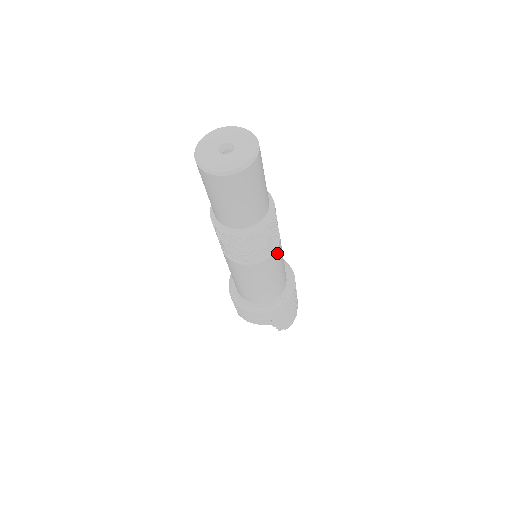
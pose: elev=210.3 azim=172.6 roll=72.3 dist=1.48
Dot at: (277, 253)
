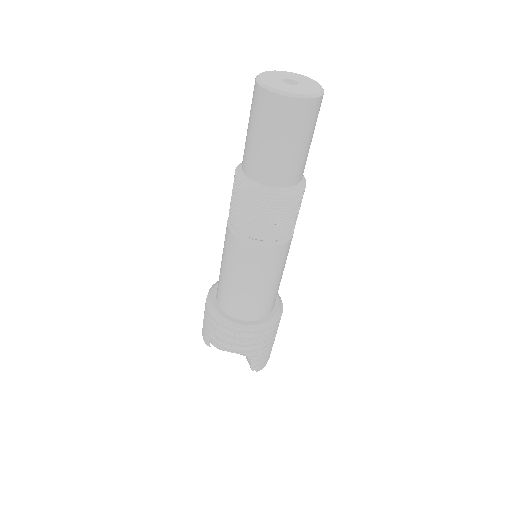
Dot at: (289, 245)
